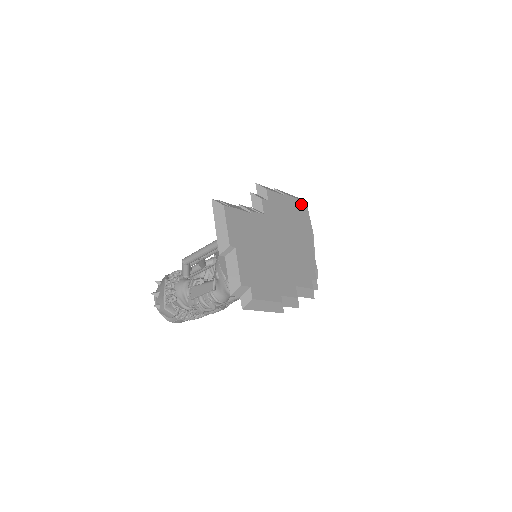
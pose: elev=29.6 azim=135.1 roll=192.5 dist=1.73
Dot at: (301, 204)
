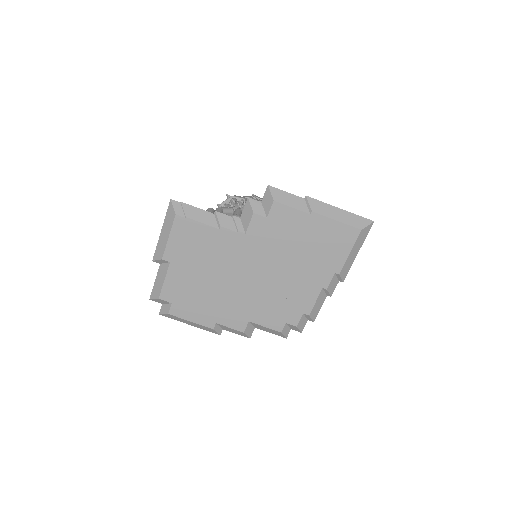
Dot at: (344, 231)
